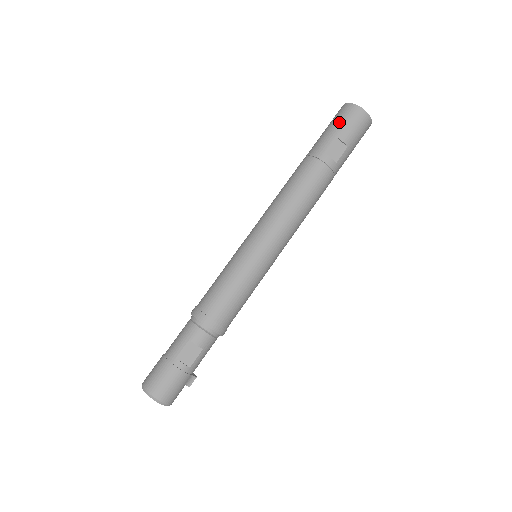
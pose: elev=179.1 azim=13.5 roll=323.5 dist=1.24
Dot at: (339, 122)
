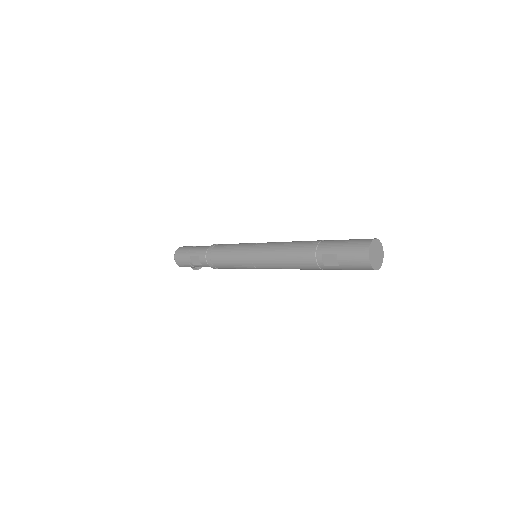
Dot at: (349, 248)
